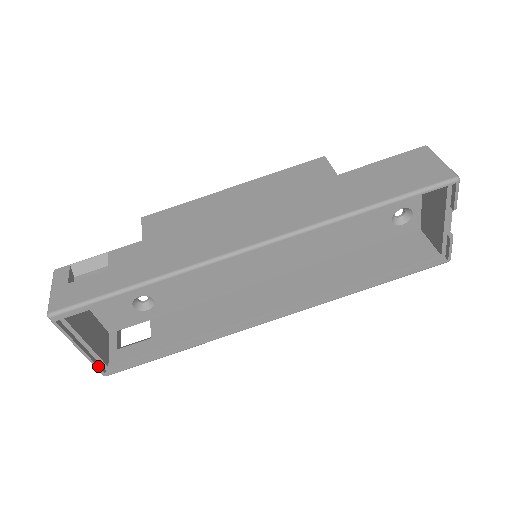
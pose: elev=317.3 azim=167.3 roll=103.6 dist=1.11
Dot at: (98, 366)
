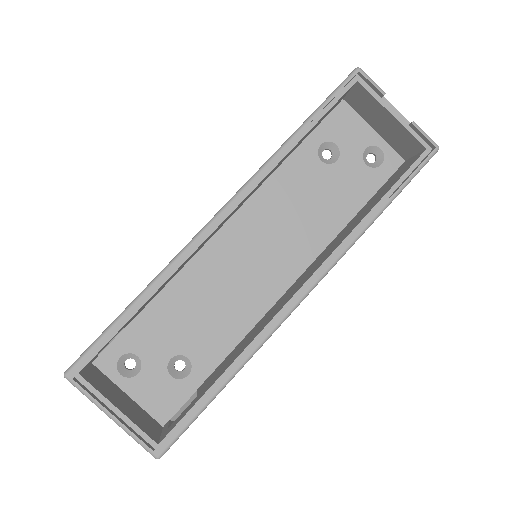
Dot at: (143, 441)
